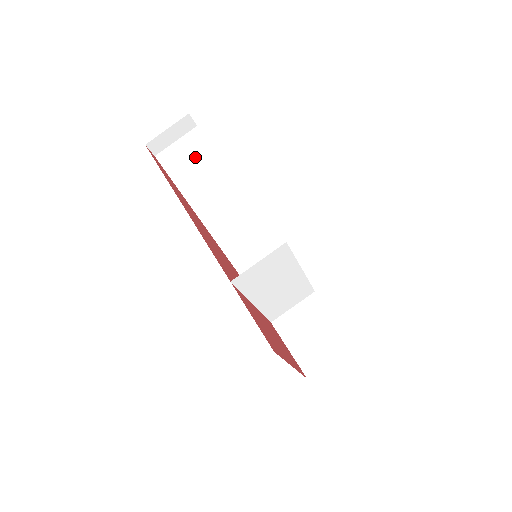
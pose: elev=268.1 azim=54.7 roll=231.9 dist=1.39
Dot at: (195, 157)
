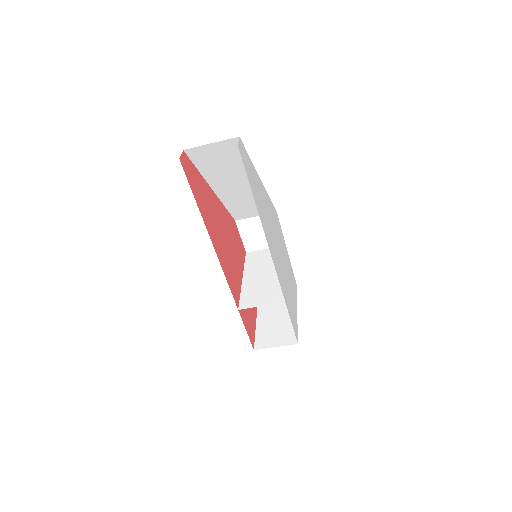
Dot at: (226, 156)
